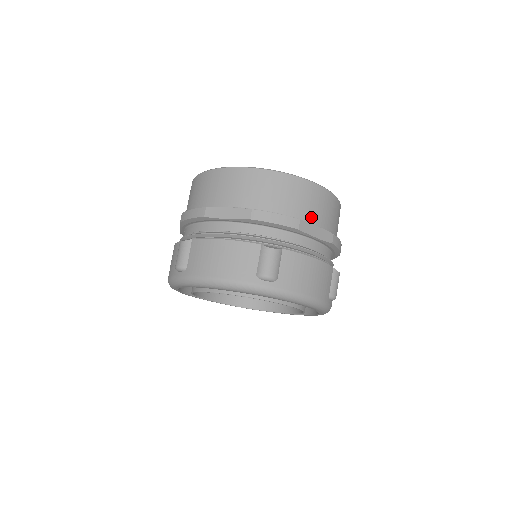
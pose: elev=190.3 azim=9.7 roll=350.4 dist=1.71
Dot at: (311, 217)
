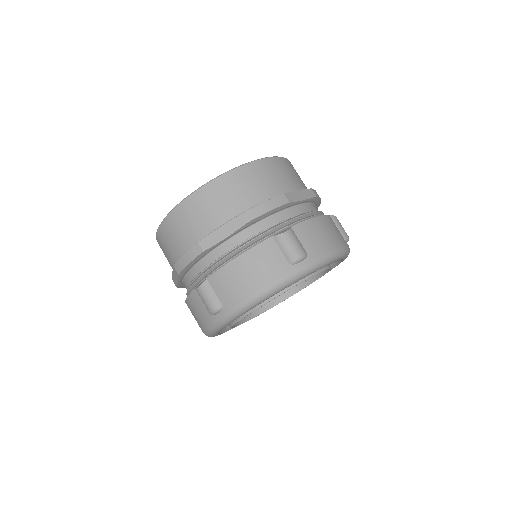
Dot at: (287, 187)
